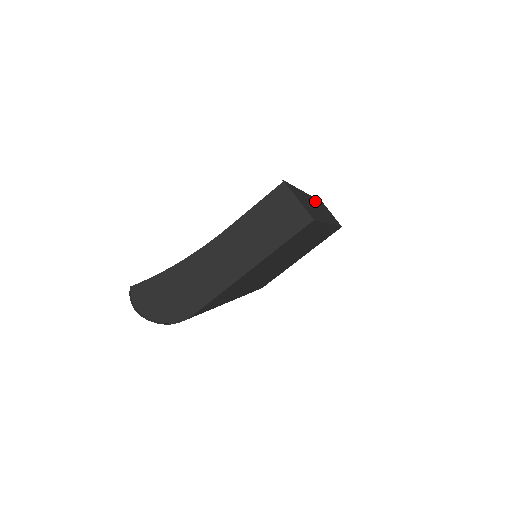
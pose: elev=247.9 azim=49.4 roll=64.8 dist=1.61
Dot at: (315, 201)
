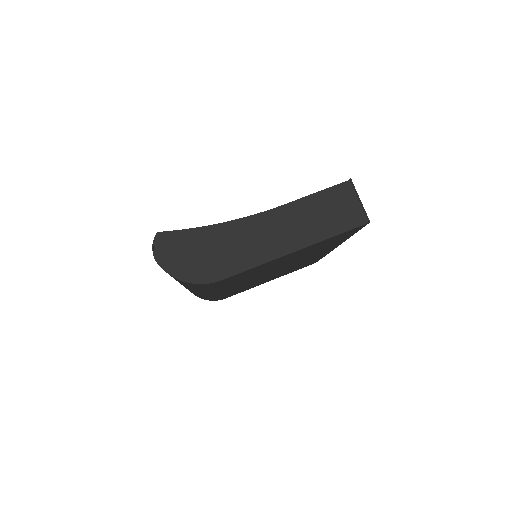
Dot at: occluded
